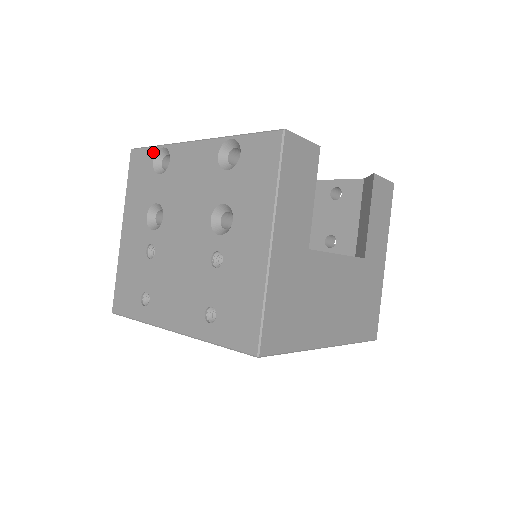
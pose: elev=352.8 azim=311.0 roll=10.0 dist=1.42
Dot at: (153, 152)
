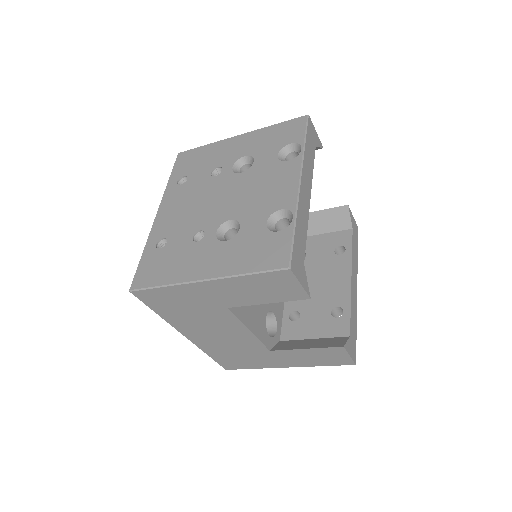
Dot at: (299, 140)
